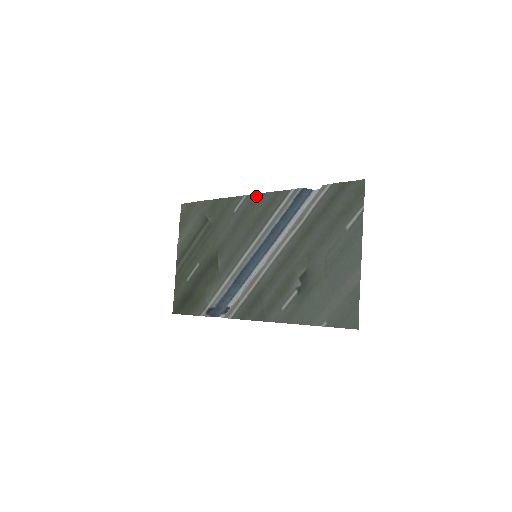
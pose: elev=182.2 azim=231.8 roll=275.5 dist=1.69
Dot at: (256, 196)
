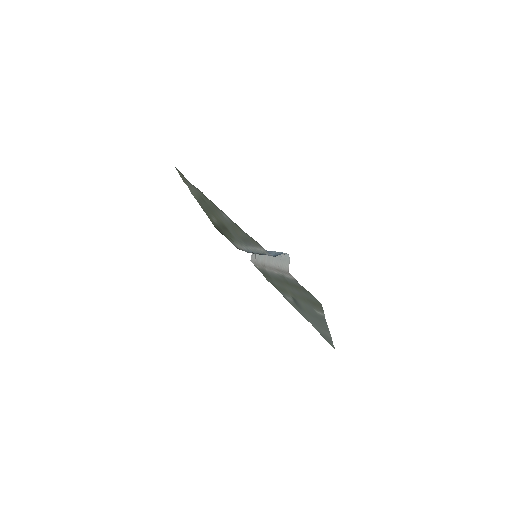
Dot at: (236, 225)
